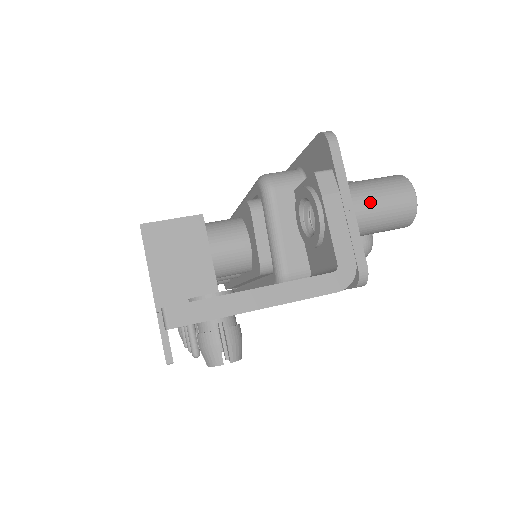
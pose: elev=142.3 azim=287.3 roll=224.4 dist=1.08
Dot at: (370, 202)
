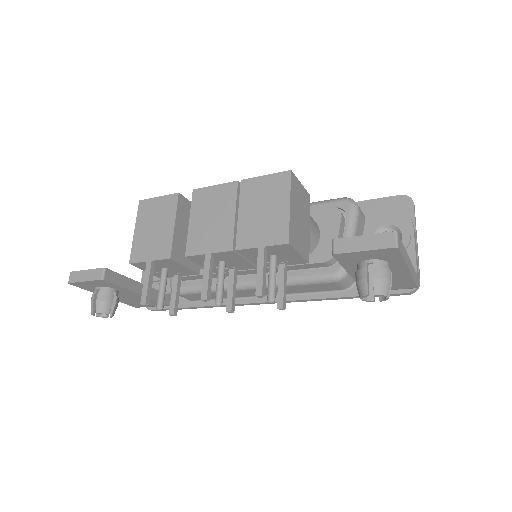
Dot at: occluded
